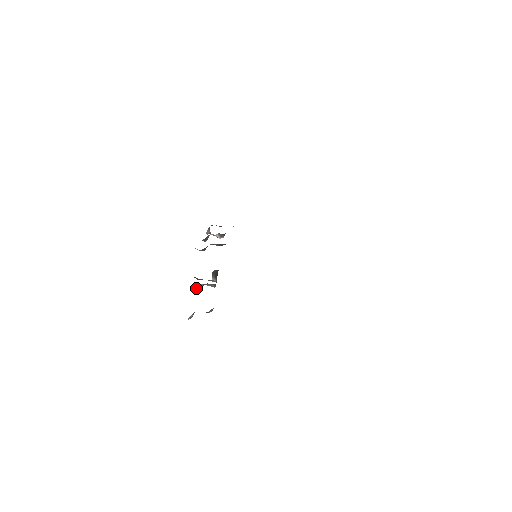
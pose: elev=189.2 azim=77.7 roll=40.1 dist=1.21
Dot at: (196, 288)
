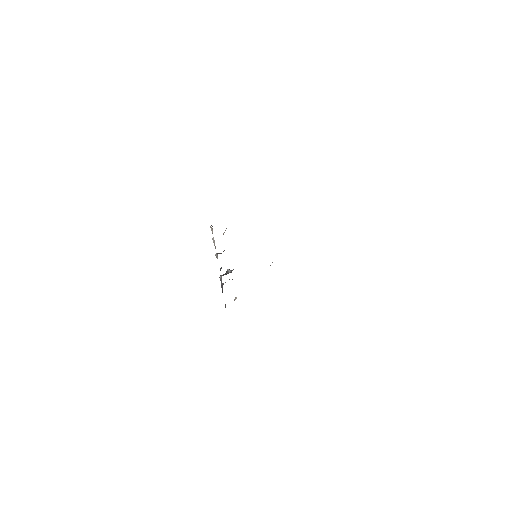
Dot at: occluded
